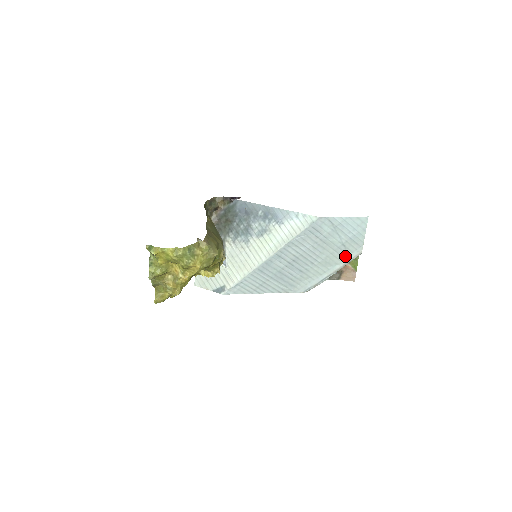
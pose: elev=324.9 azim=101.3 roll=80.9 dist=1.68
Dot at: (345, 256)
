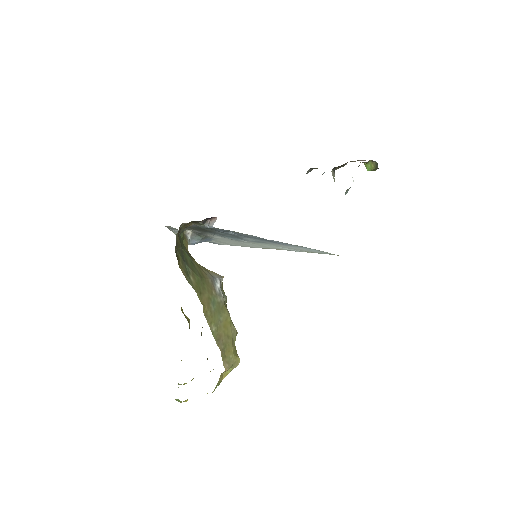
Dot at: occluded
